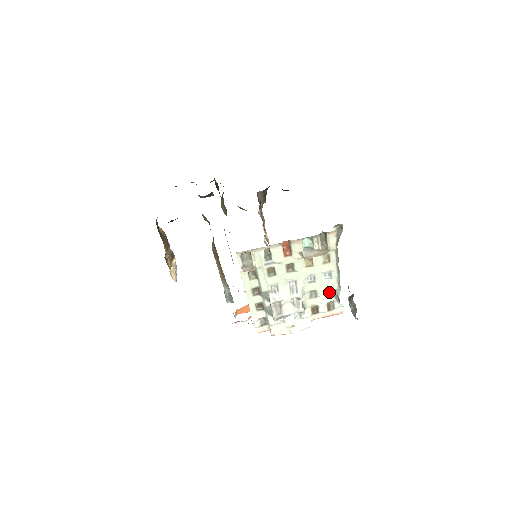
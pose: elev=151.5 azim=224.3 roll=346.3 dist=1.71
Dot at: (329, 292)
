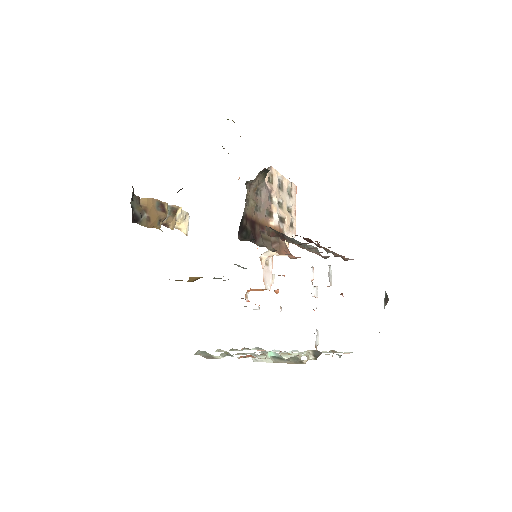
Dot at: (328, 352)
